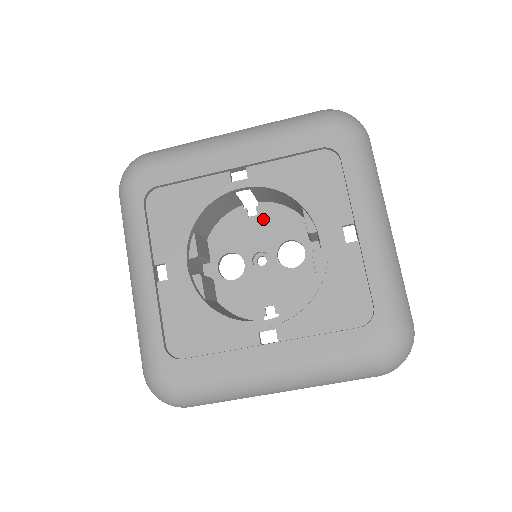
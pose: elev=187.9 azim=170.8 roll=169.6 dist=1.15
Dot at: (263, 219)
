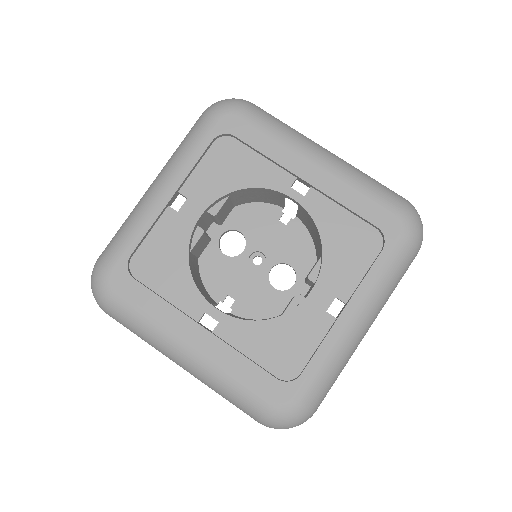
Dot at: (288, 232)
